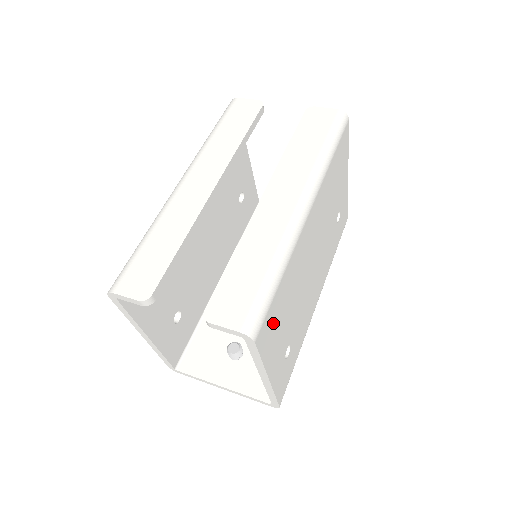
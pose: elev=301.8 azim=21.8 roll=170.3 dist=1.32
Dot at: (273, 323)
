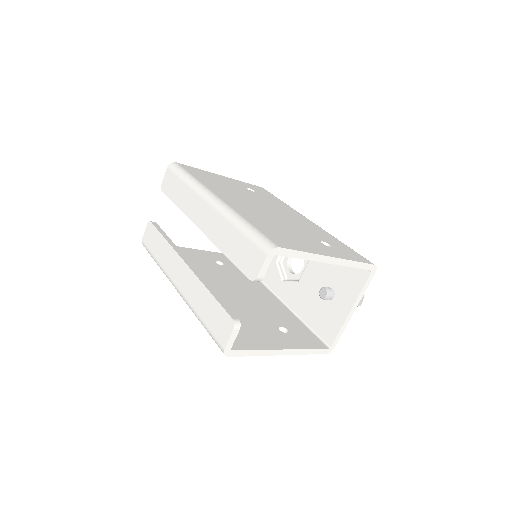
Dot at: (281, 238)
